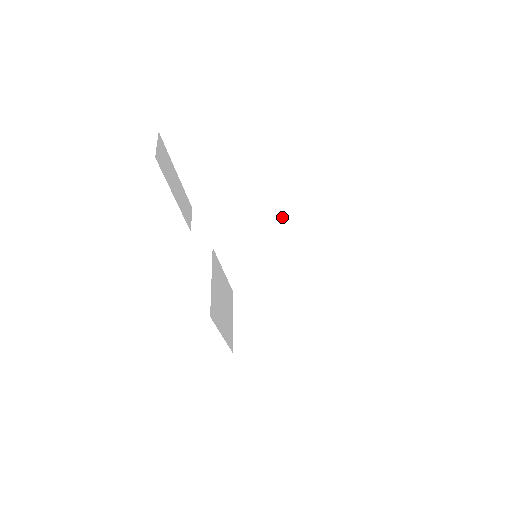
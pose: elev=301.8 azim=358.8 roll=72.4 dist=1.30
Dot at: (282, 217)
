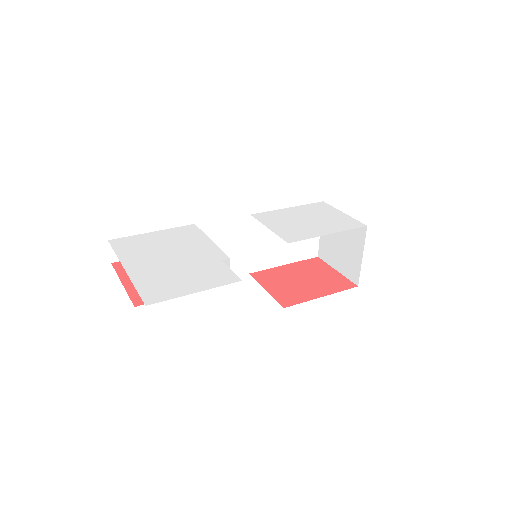
Dot at: occluded
